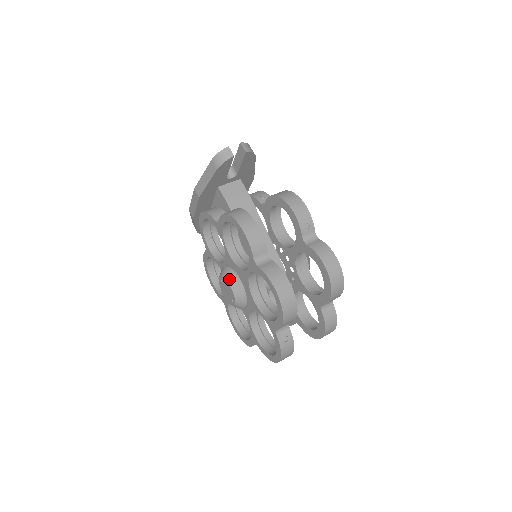
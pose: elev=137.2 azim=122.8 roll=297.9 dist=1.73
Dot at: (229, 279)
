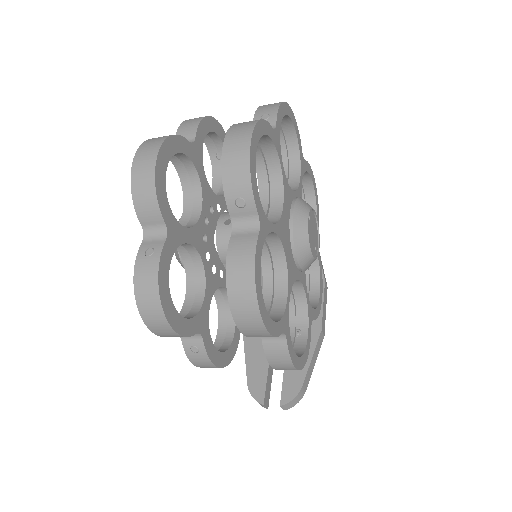
Dot at: occluded
